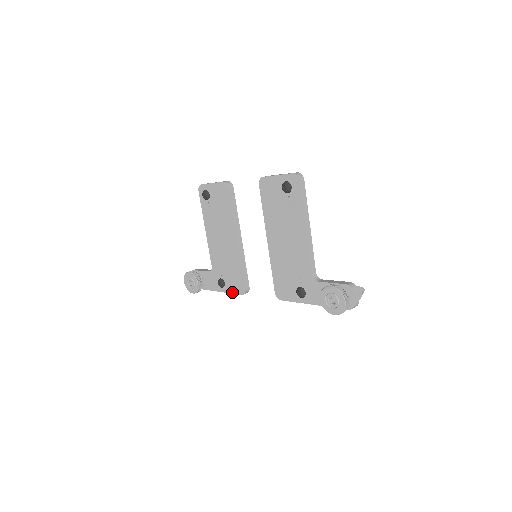
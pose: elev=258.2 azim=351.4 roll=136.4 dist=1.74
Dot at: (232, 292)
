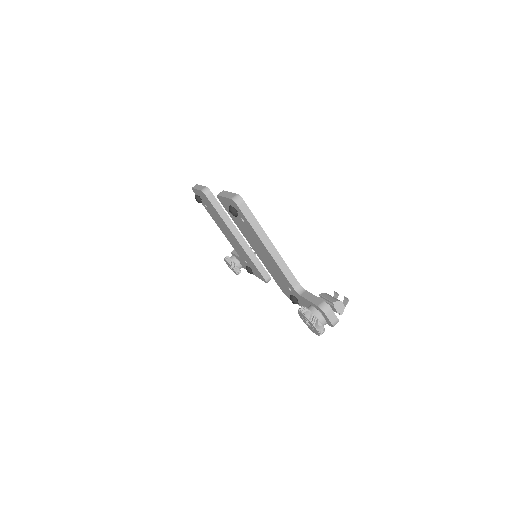
Dot at: (260, 278)
